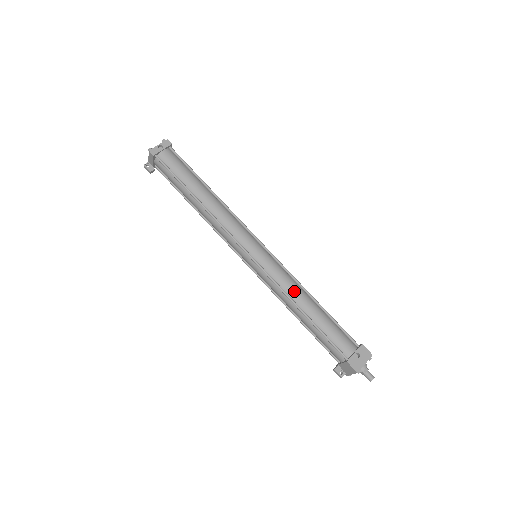
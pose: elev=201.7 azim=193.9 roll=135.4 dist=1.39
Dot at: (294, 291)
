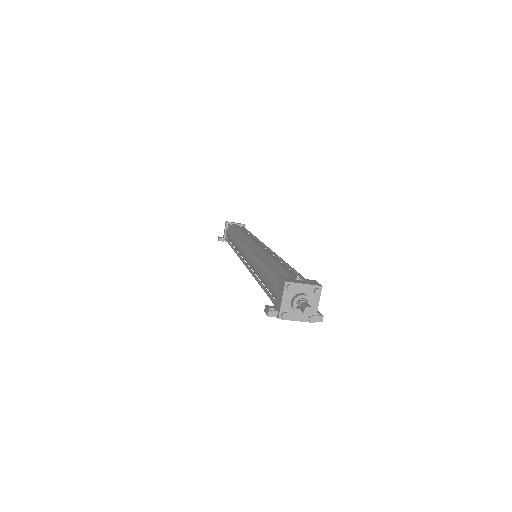
Dot at: (269, 255)
